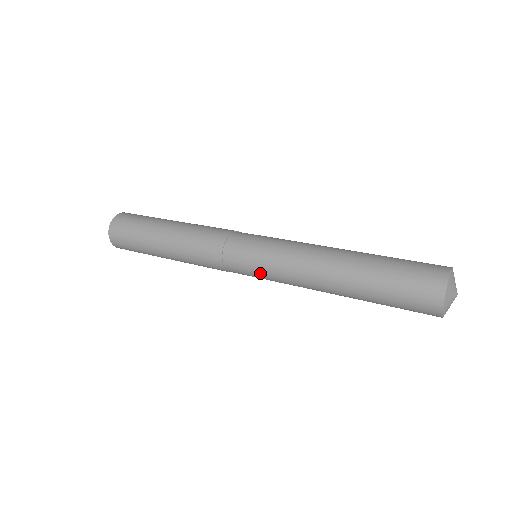
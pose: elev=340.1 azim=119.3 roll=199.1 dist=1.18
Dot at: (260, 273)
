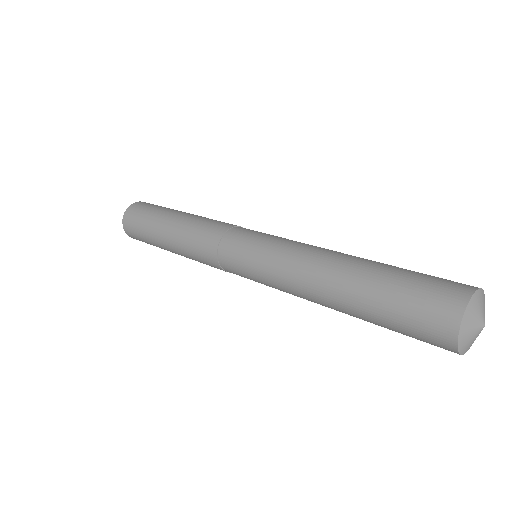
Dot at: occluded
